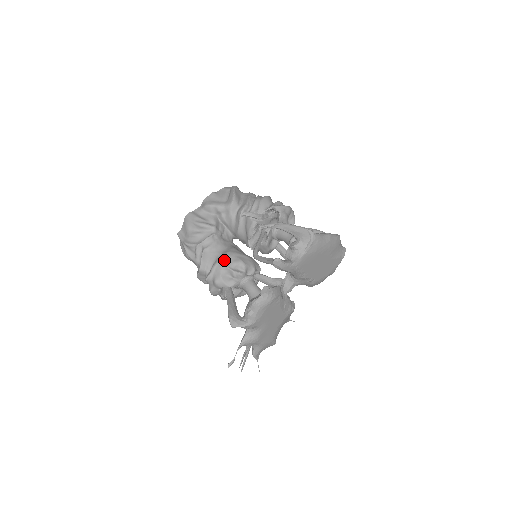
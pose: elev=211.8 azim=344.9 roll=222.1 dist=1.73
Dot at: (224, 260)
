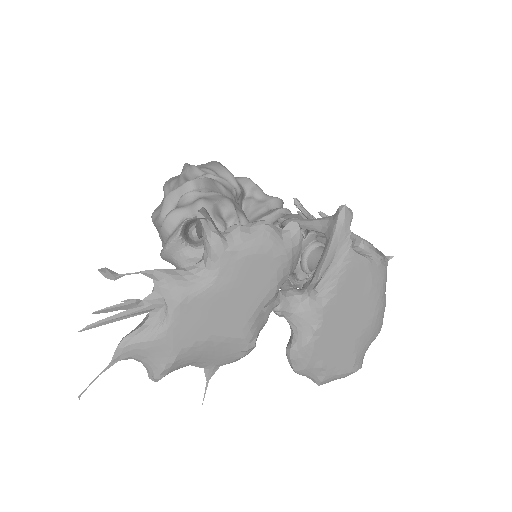
Dot at: (234, 201)
